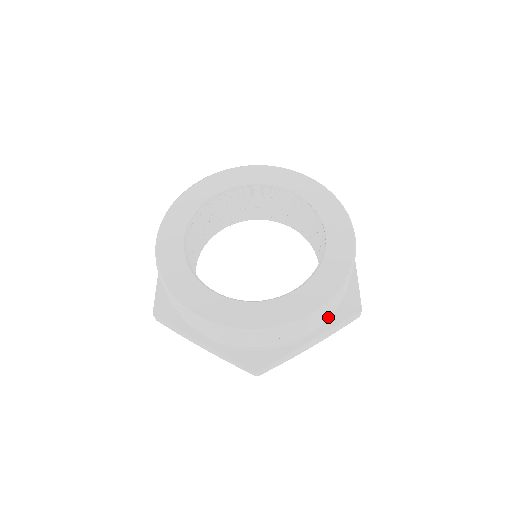
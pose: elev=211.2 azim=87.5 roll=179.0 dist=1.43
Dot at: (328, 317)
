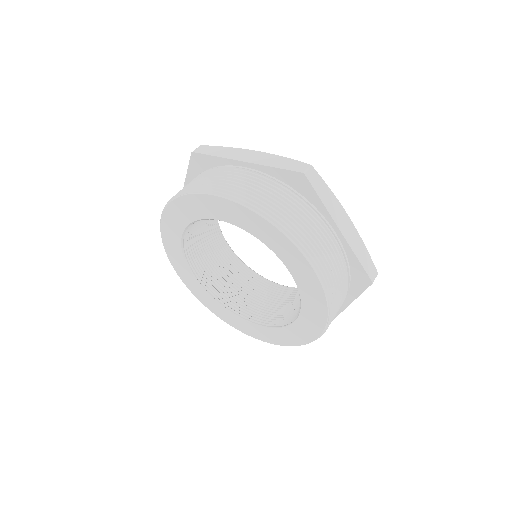
Dot at: (344, 297)
